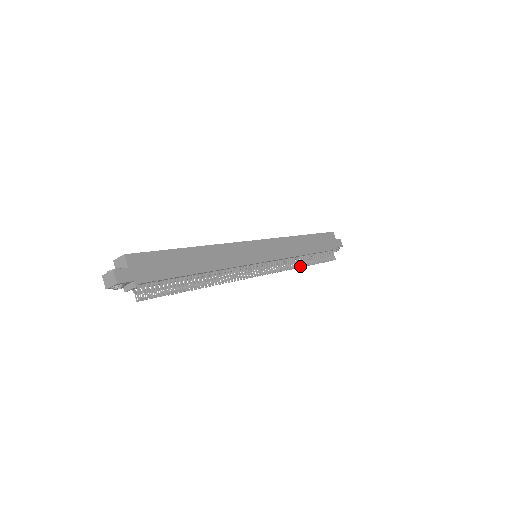
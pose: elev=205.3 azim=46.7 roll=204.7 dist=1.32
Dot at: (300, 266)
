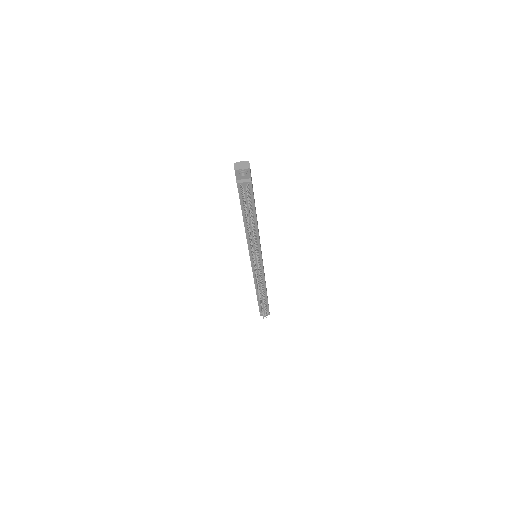
Dot at: occluded
